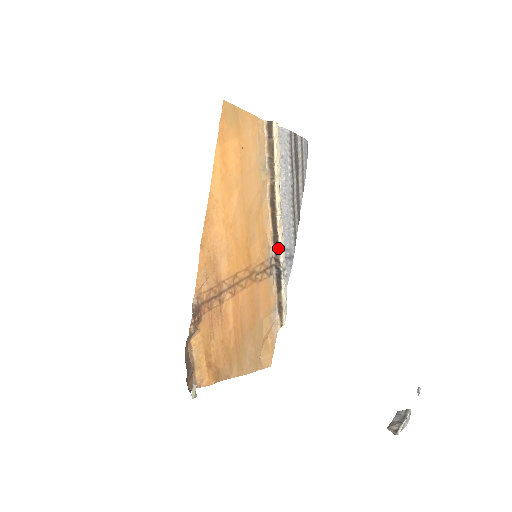
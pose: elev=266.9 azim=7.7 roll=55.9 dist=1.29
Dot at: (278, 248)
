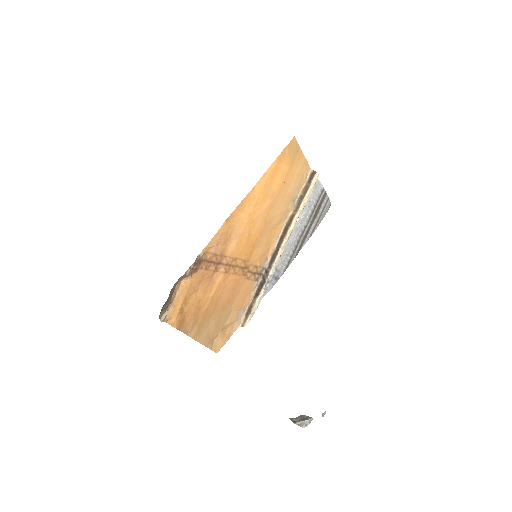
Dot at: (273, 263)
